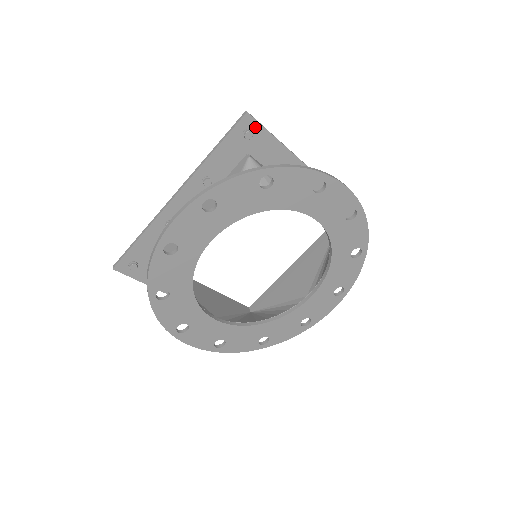
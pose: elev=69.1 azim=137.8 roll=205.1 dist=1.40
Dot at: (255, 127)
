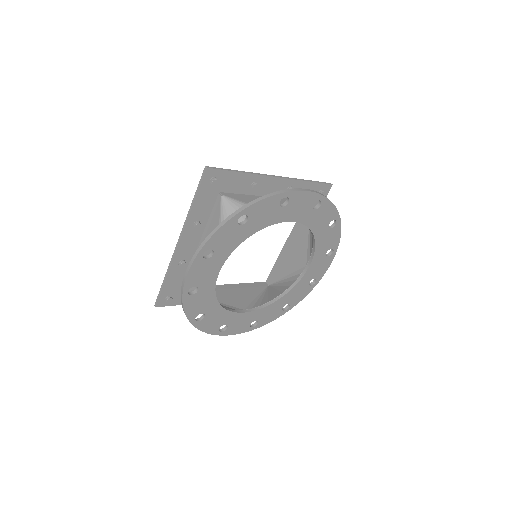
Dot at: (217, 173)
